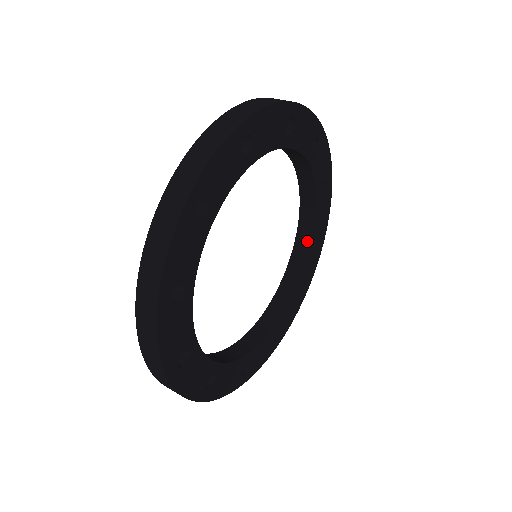
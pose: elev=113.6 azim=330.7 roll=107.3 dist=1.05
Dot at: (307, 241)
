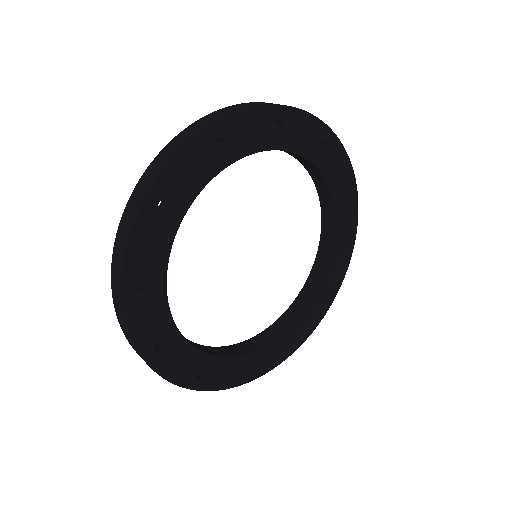
Dot at: (310, 165)
